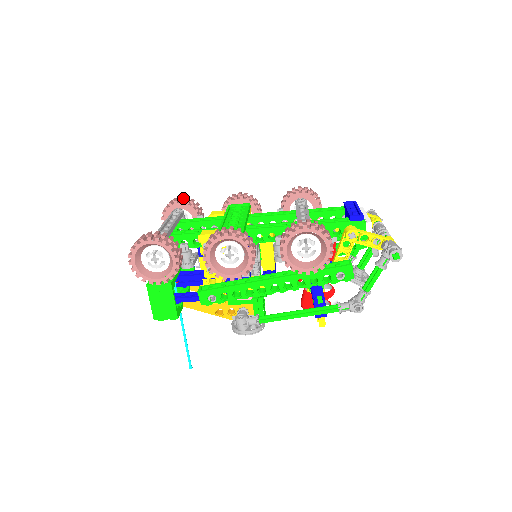
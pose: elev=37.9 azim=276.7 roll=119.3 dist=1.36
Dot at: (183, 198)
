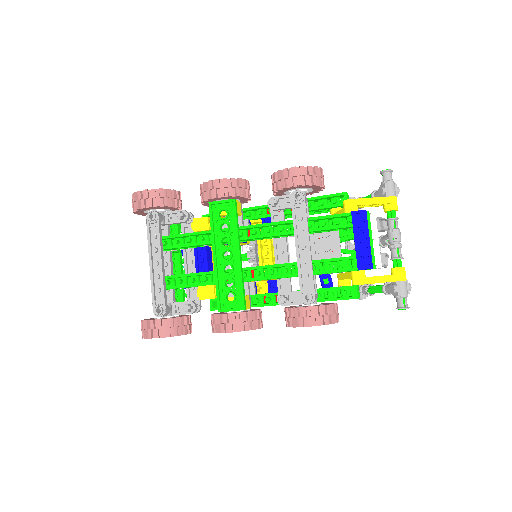
Dot at: (150, 198)
